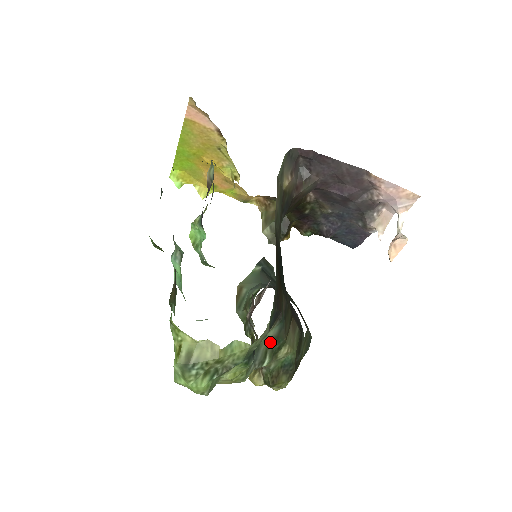
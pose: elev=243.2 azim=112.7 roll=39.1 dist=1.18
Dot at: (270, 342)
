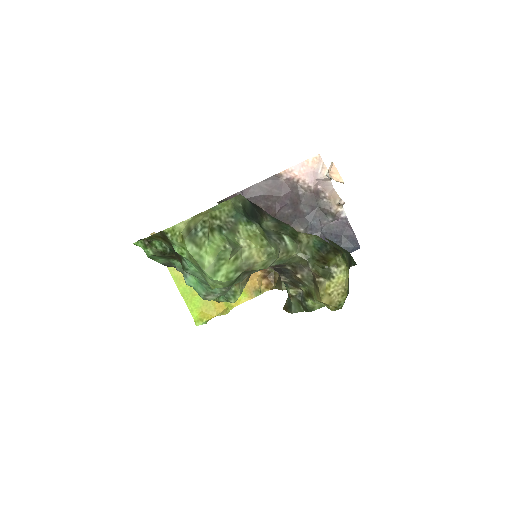
Dot at: (276, 230)
